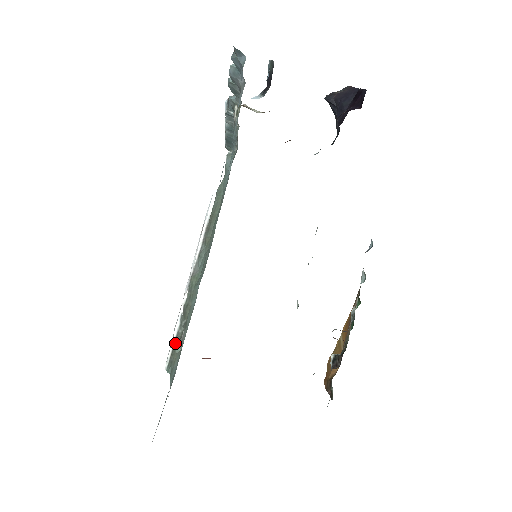
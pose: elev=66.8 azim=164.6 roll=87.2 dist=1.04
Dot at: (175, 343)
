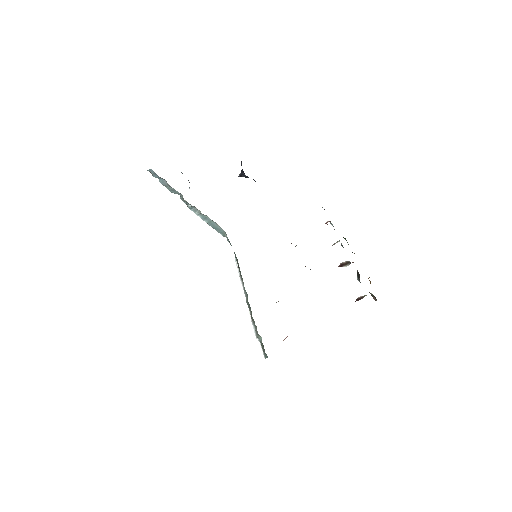
Dot at: (257, 338)
